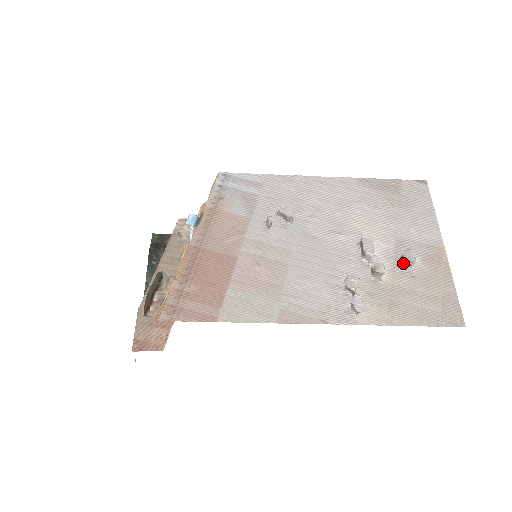
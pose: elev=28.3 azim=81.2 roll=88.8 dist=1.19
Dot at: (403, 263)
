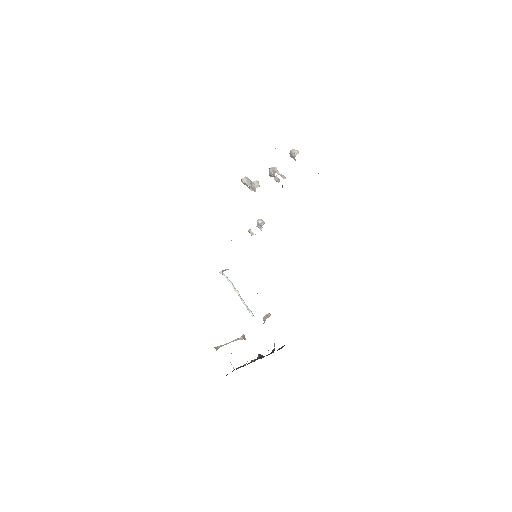
Dot at: (295, 159)
